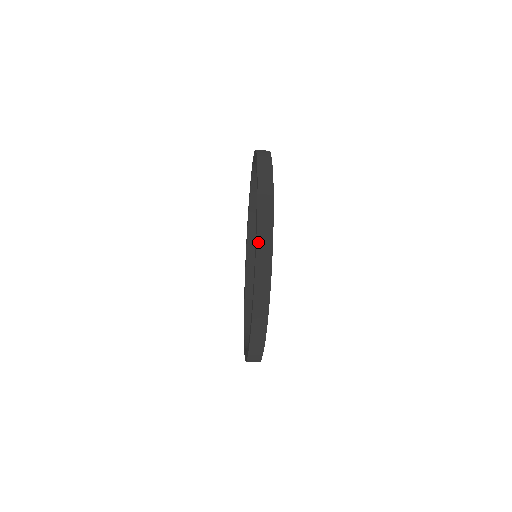
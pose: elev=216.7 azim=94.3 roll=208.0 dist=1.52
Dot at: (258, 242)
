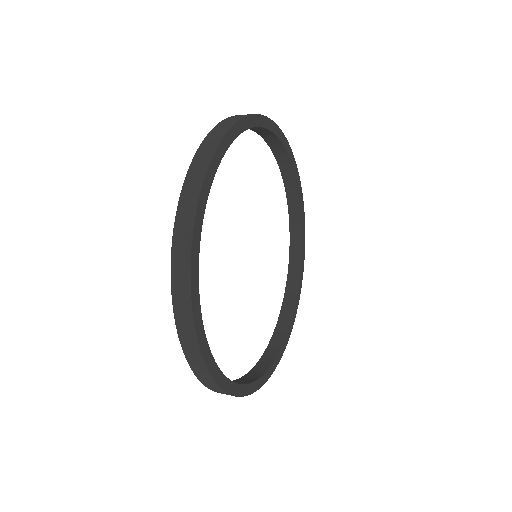
Dot at: (203, 383)
